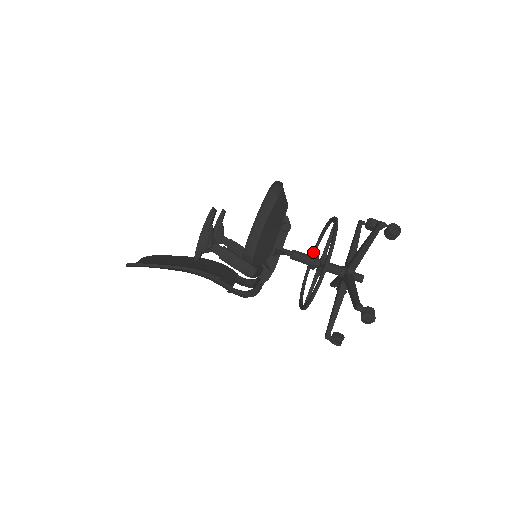
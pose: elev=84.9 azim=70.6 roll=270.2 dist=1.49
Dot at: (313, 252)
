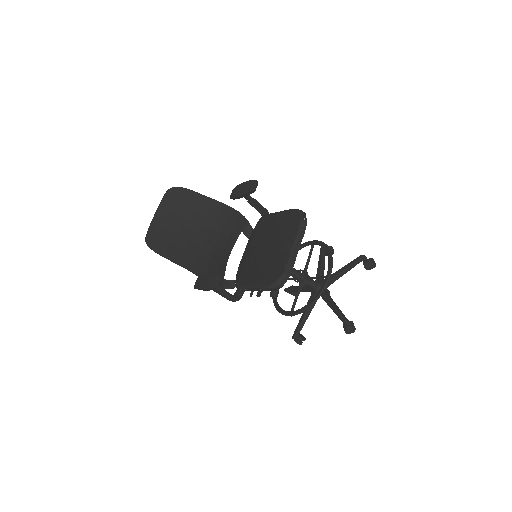
Dot at: (314, 243)
